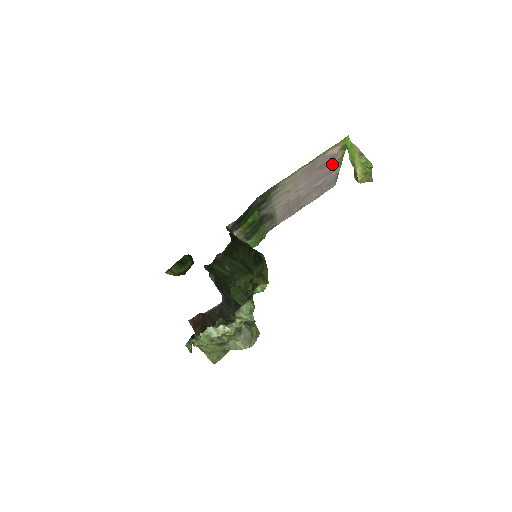
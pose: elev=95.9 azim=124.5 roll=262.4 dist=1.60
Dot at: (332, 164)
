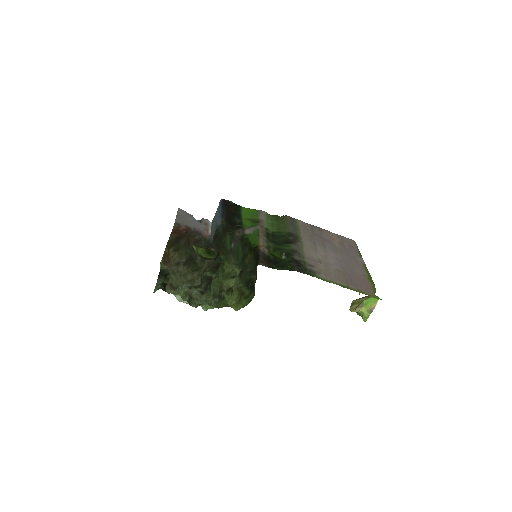
Dot at: (361, 271)
